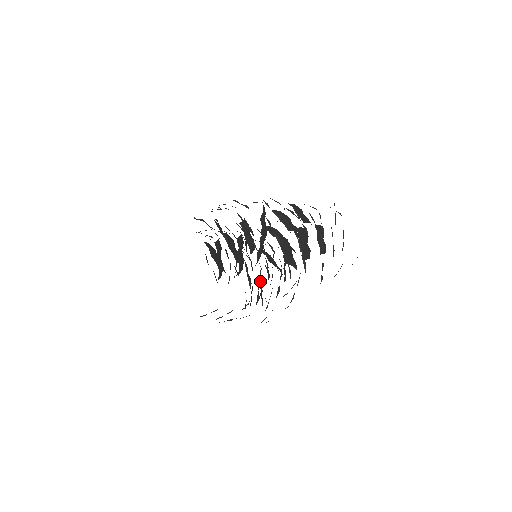
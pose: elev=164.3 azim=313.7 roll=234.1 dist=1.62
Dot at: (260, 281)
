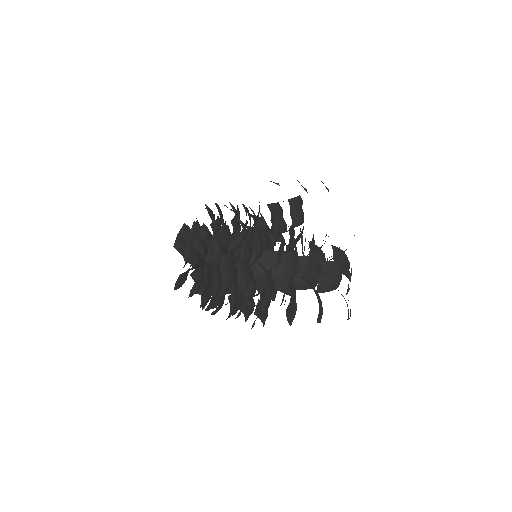
Dot at: (216, 203)
